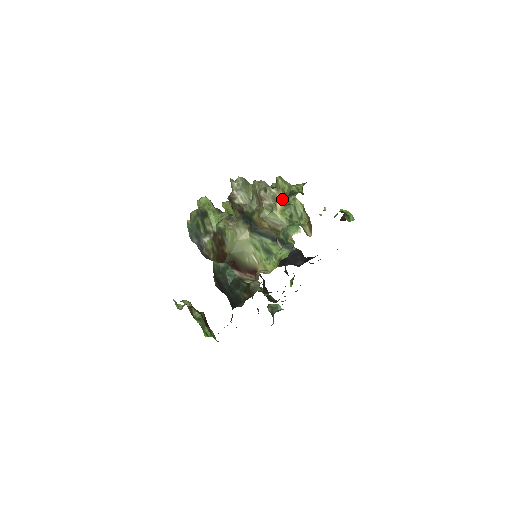
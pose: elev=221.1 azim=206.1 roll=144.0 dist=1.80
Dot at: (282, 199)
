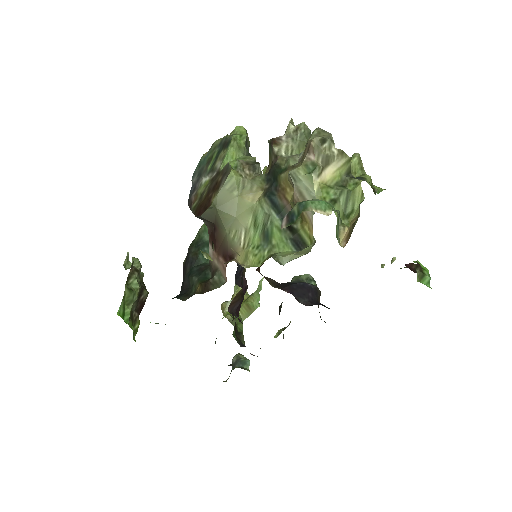
Dot at: (339, 172)
